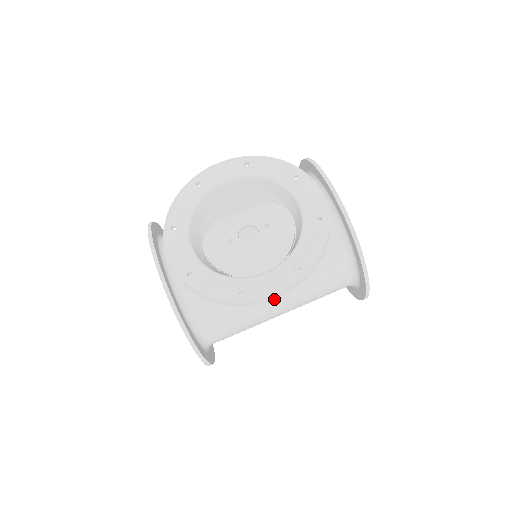
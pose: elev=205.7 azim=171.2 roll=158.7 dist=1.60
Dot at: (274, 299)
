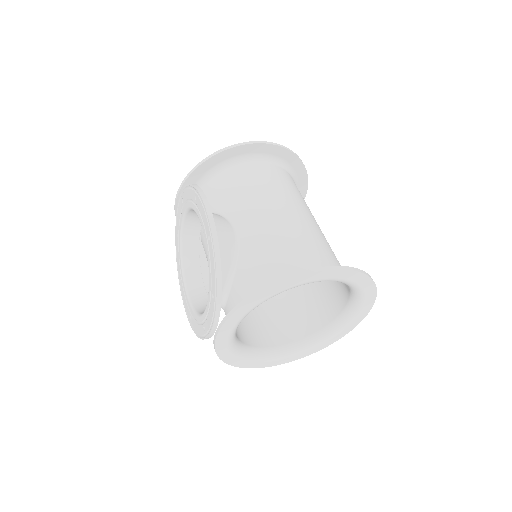
Dot at: occluded
